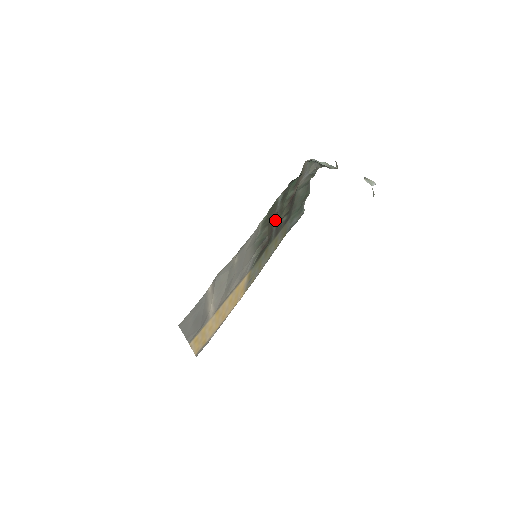
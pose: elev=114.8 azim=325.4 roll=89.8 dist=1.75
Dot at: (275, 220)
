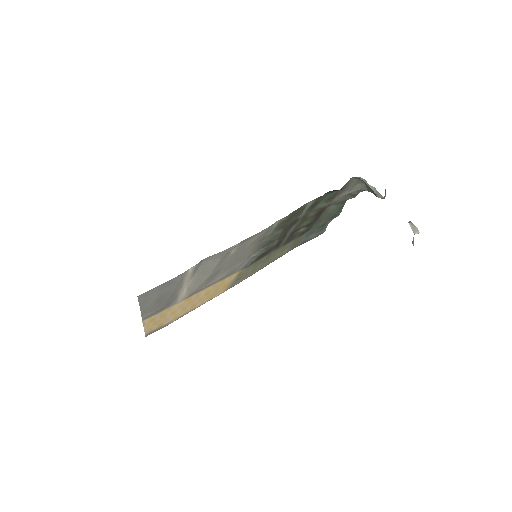
Dot at: (293, 226)
